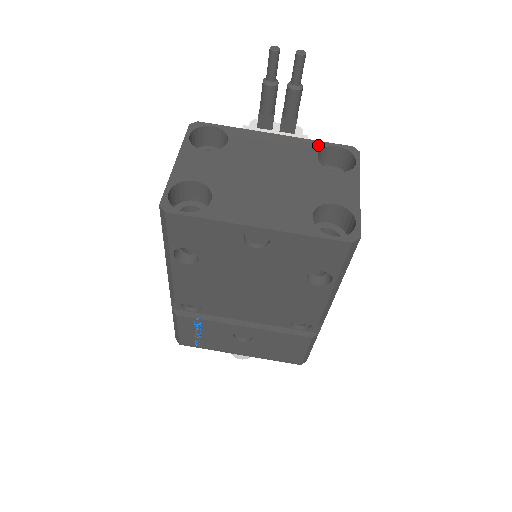
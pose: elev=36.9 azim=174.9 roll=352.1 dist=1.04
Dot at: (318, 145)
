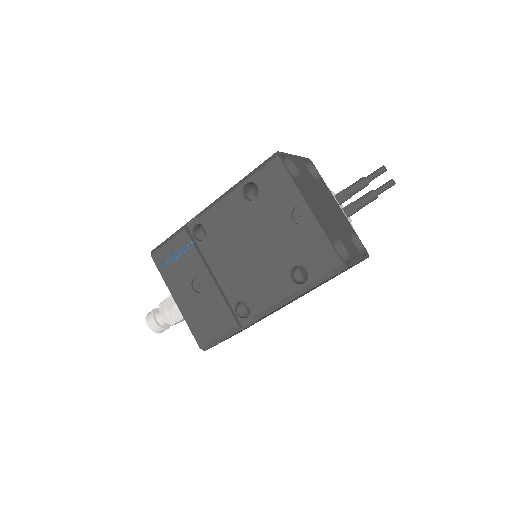
Dot at: (354, 232)
